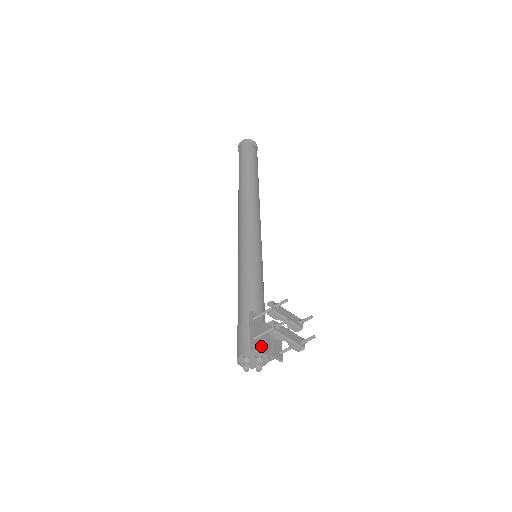
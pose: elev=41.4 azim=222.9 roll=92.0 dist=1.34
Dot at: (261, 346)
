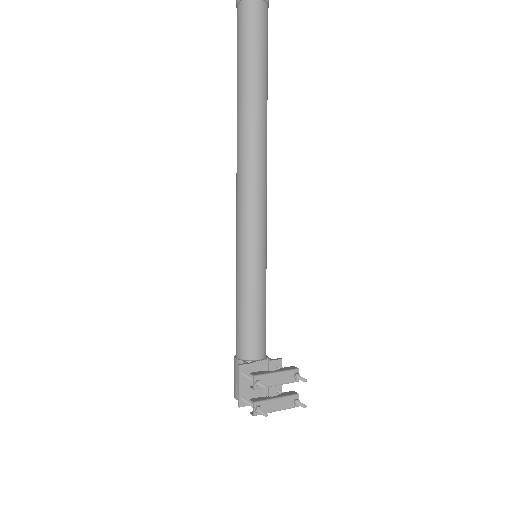
Dot at: occluded
